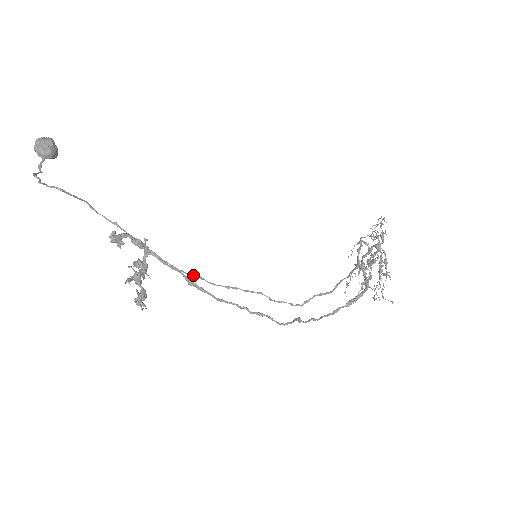
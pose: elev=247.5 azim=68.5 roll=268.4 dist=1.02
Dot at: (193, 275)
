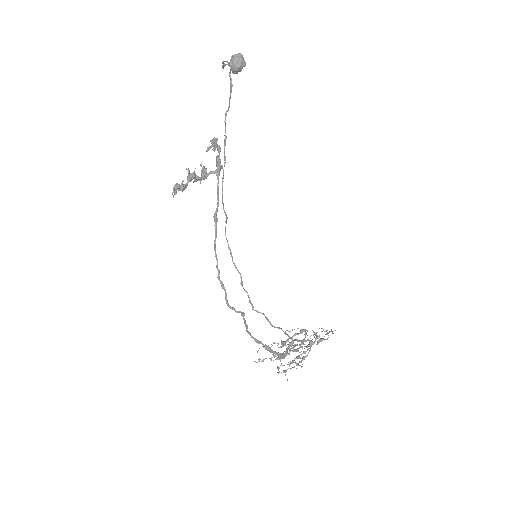
Dot at: (226, 214)
